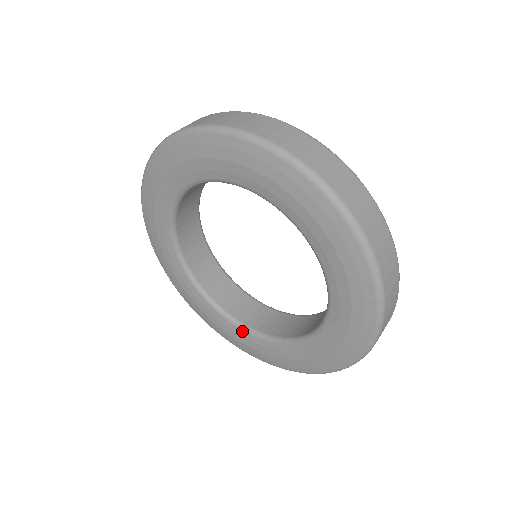
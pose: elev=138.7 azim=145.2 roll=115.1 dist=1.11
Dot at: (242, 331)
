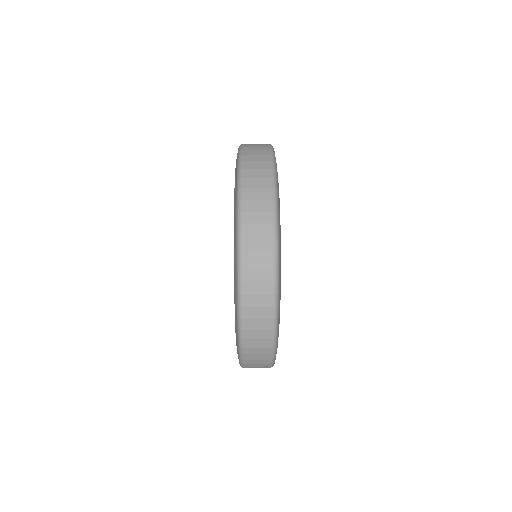
Dot at: occluded
